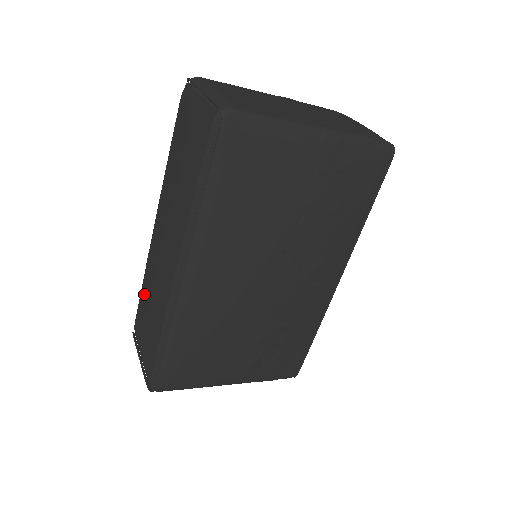
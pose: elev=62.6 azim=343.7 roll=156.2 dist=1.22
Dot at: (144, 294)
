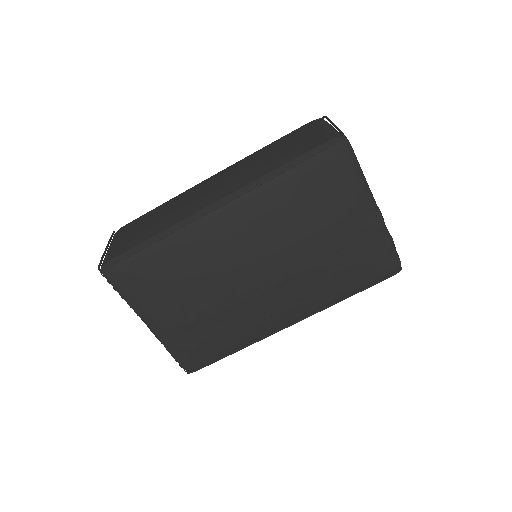
Dot at: (159, 209)
